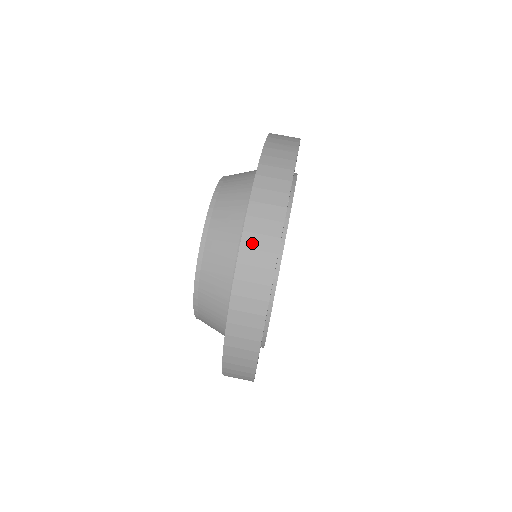
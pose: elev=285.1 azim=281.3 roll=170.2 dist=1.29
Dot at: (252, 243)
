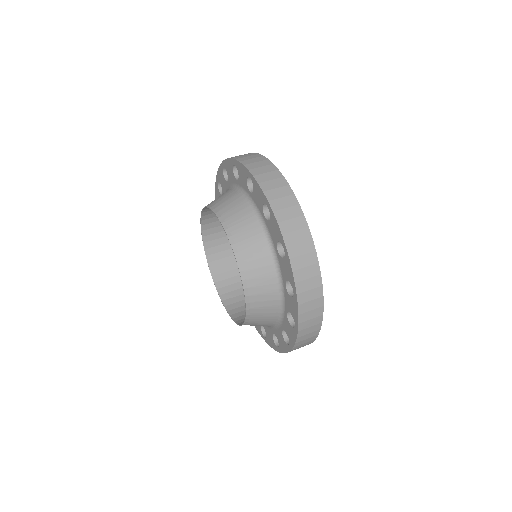
Dot at: (241, 157)
